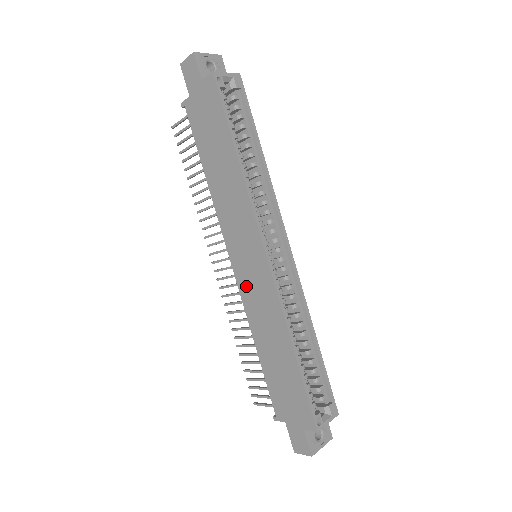
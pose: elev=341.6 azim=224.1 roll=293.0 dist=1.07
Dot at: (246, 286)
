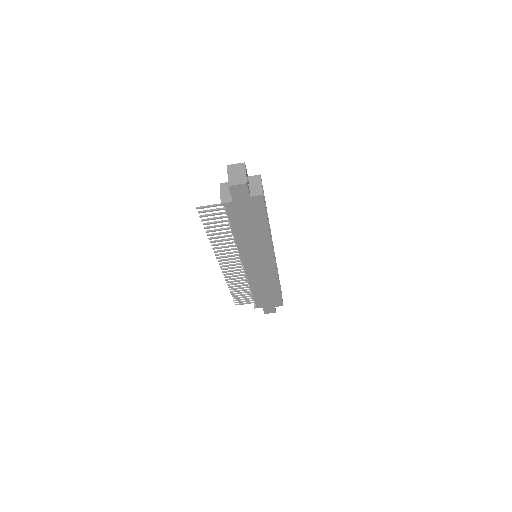
Dot at: (254, 273)
